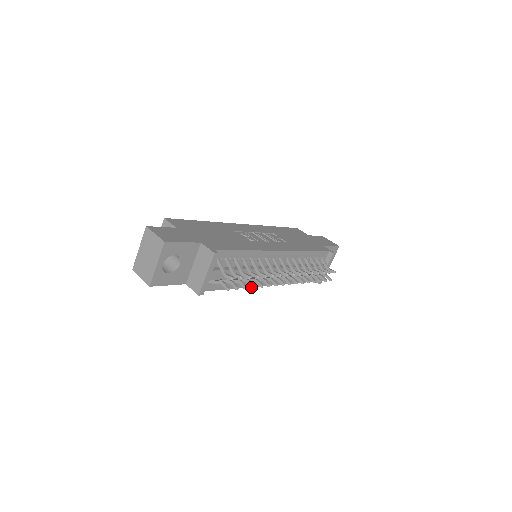
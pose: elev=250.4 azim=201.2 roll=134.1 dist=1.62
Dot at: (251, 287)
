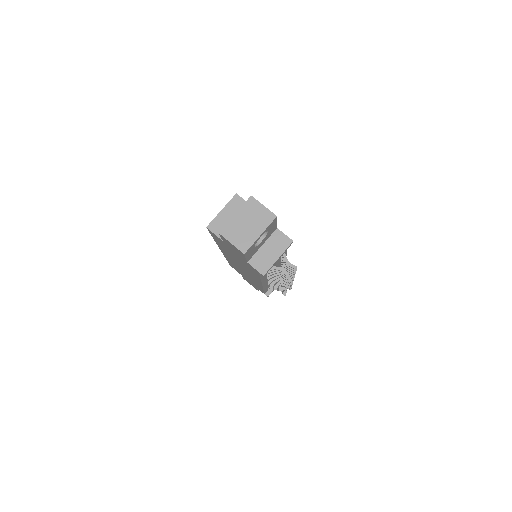
Dot at: (286, 281)
